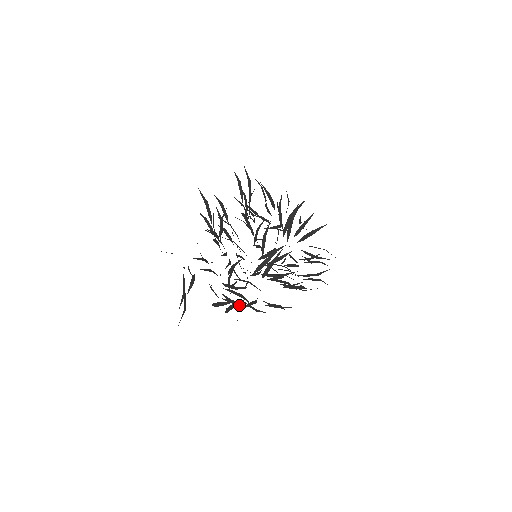
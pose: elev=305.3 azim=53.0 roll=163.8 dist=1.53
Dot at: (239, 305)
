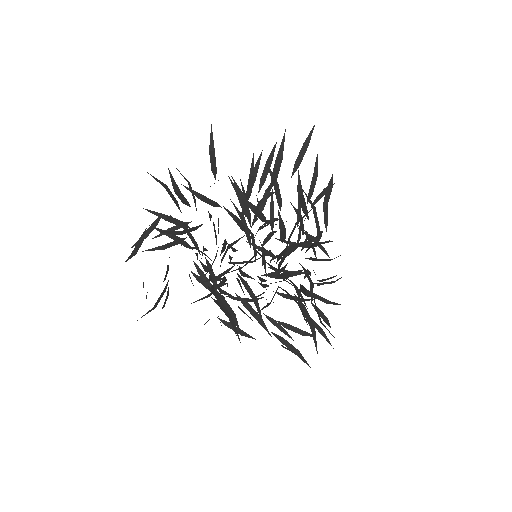
Dot at: occluded
